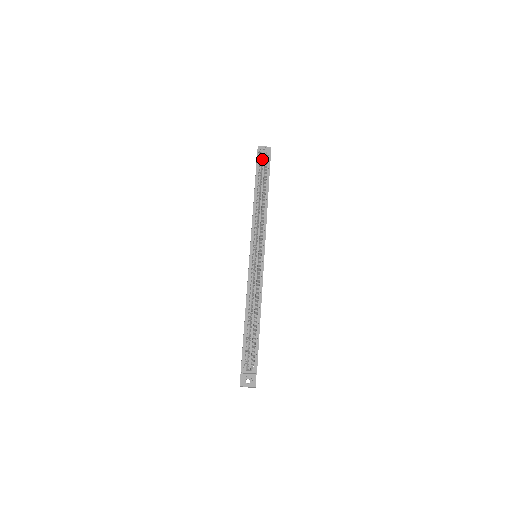
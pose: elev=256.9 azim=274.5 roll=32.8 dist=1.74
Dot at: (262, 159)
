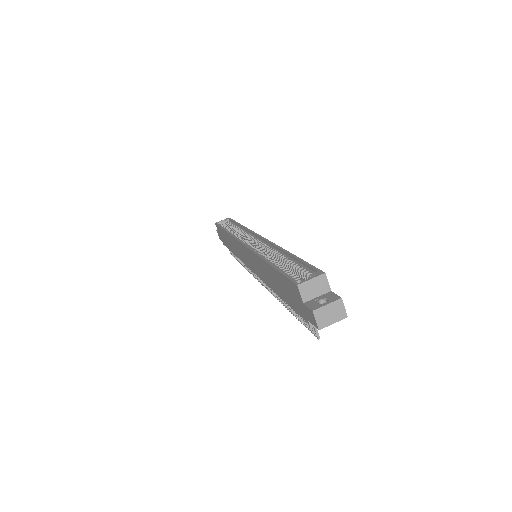
Dot at: occluded
